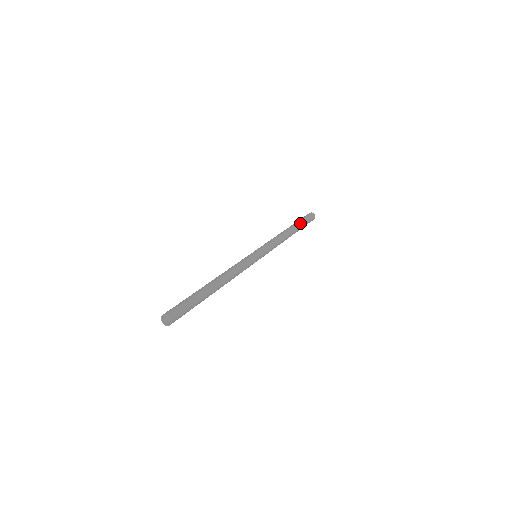
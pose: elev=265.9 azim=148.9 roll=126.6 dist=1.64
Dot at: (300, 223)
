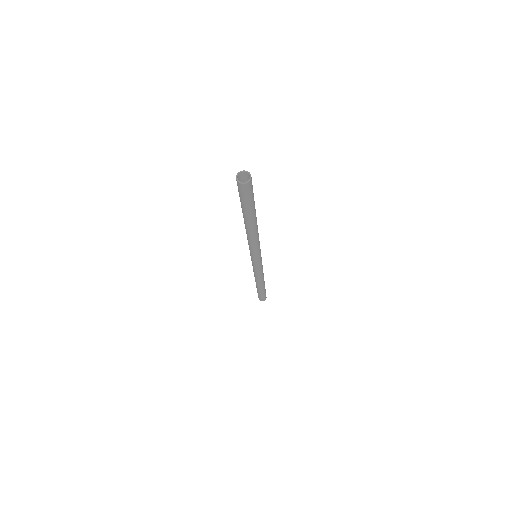
Dot at: occluded
